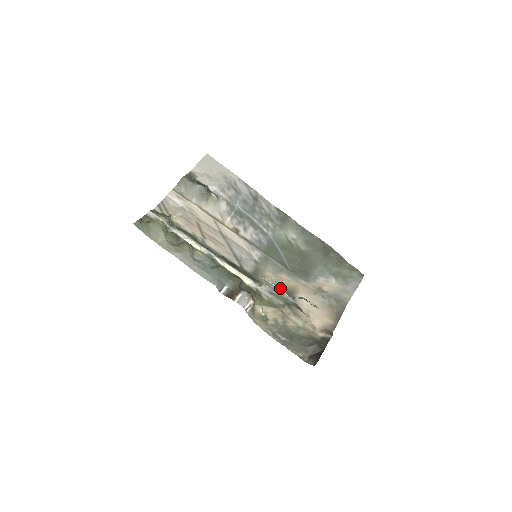
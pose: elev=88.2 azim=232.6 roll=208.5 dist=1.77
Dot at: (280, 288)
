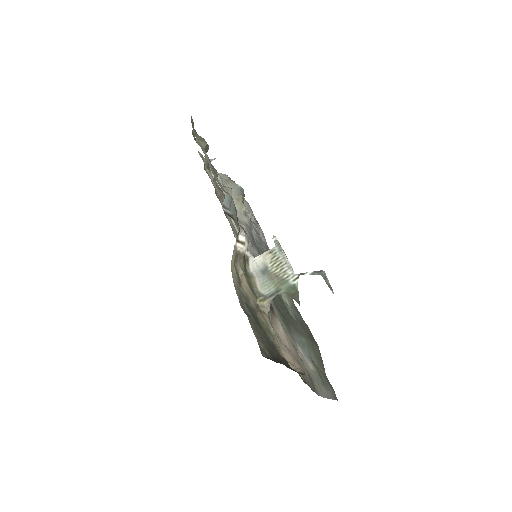
Dot at: (288, 261)
